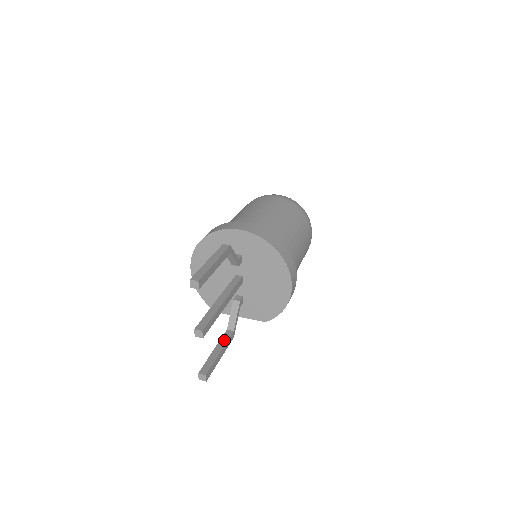
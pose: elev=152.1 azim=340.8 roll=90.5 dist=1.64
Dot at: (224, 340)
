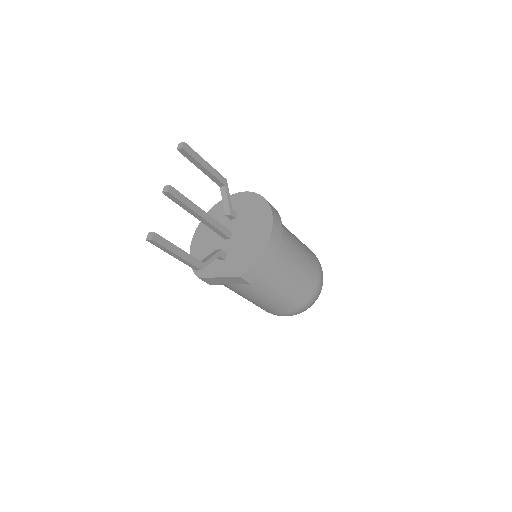
Dot at: (190, 256)
